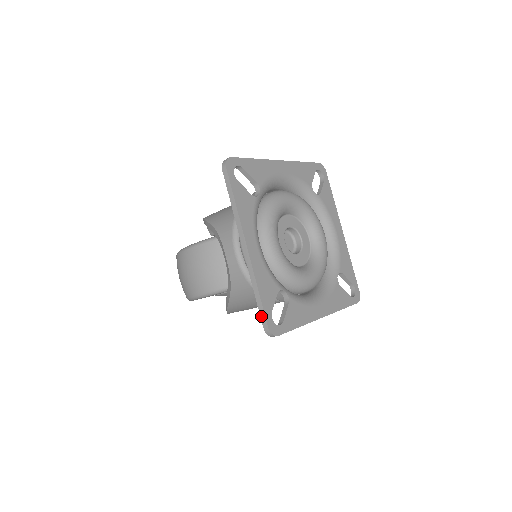
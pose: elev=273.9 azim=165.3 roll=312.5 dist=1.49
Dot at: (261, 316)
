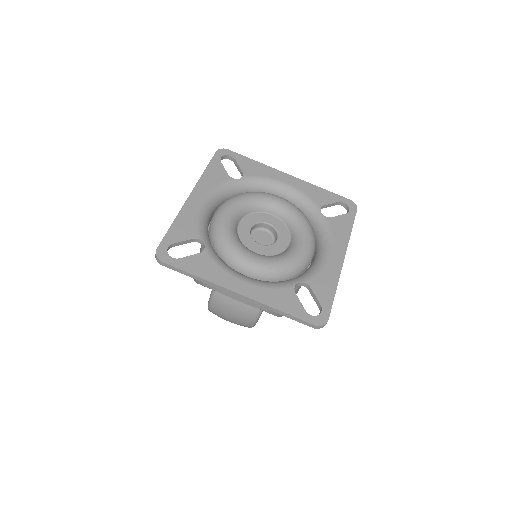
Dot at: (302, 323)
